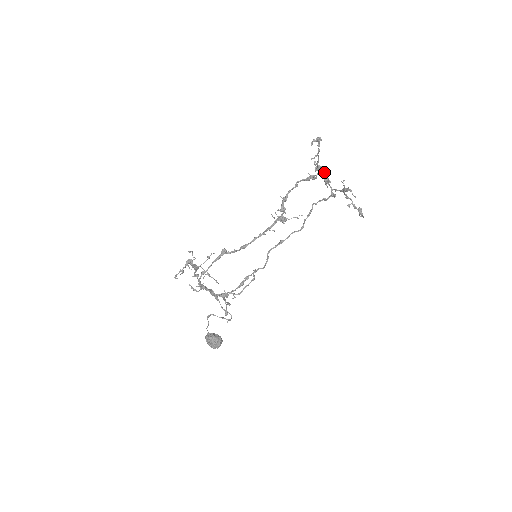
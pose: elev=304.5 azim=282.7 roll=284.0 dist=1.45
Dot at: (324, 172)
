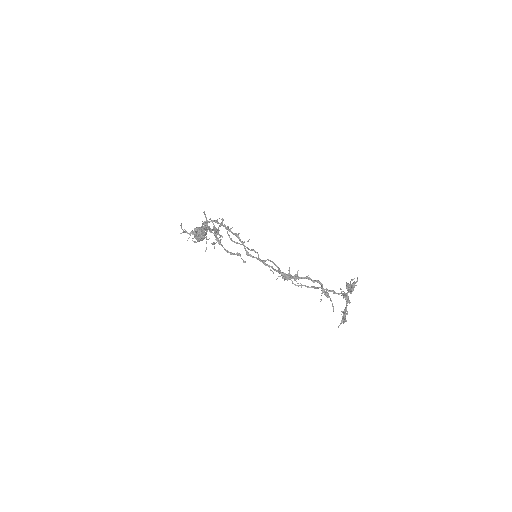
Dot at: (333, 306)
